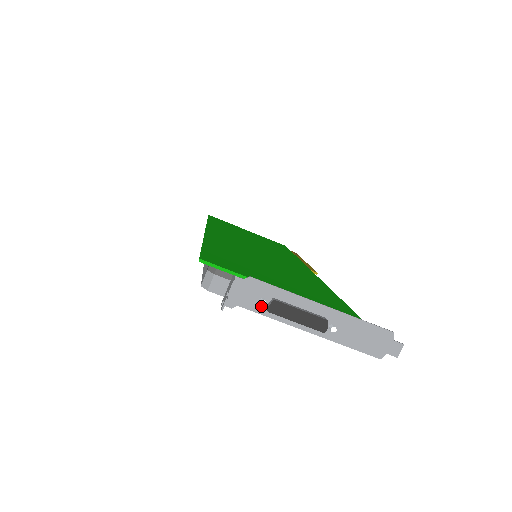
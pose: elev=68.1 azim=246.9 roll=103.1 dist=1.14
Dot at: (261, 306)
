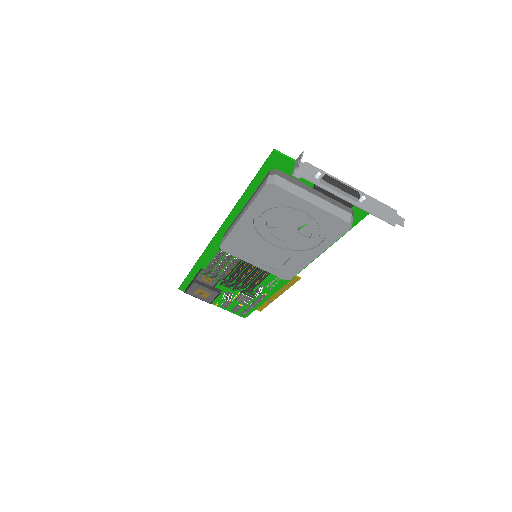
Dot at: (316, 180)
